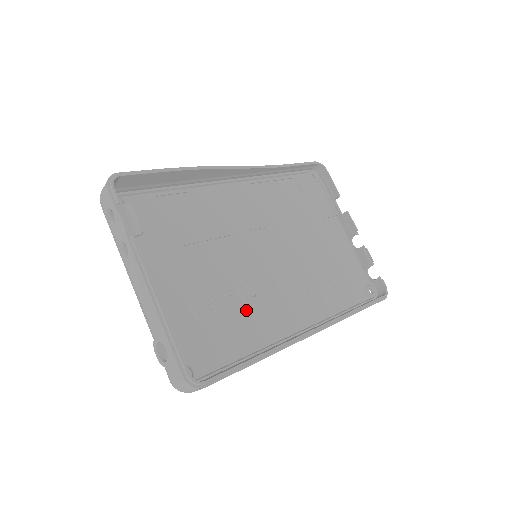
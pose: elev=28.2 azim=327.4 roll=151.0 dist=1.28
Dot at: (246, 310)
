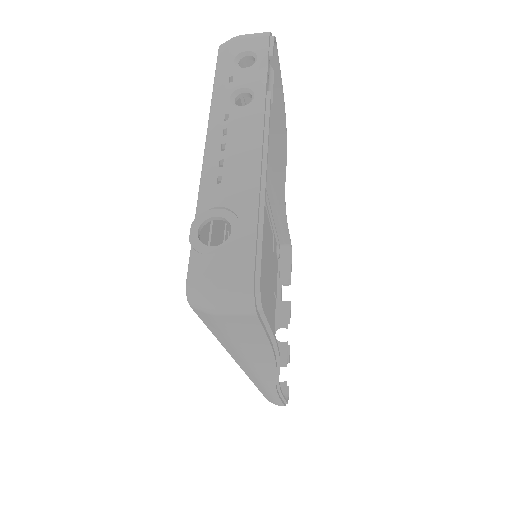
Dot at: occluded
